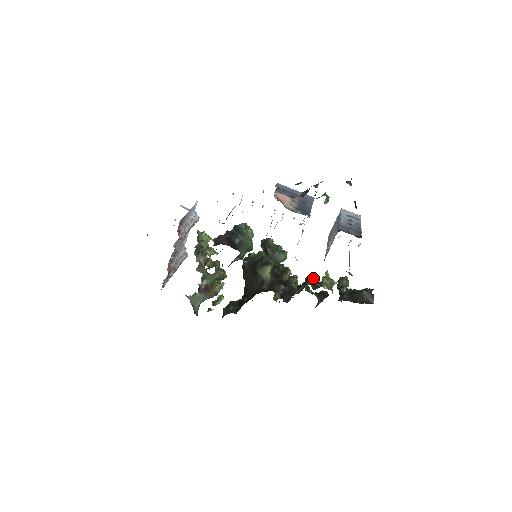
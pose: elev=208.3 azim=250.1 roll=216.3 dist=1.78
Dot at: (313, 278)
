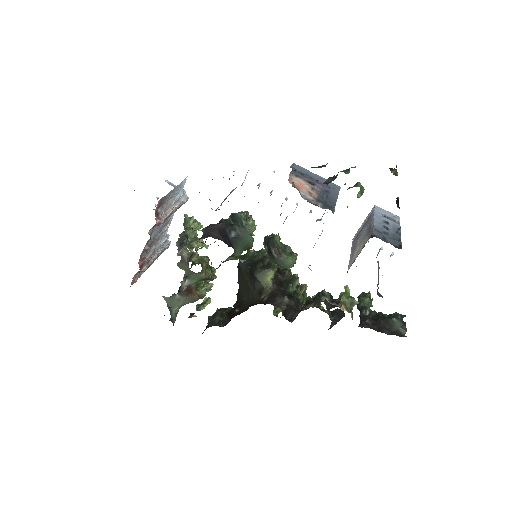
Dot at: (328, 294)
